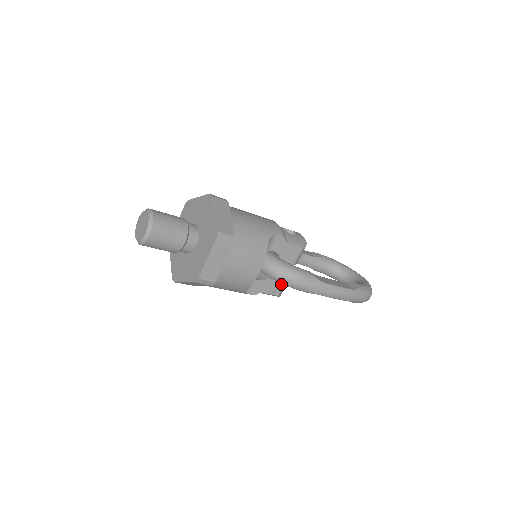
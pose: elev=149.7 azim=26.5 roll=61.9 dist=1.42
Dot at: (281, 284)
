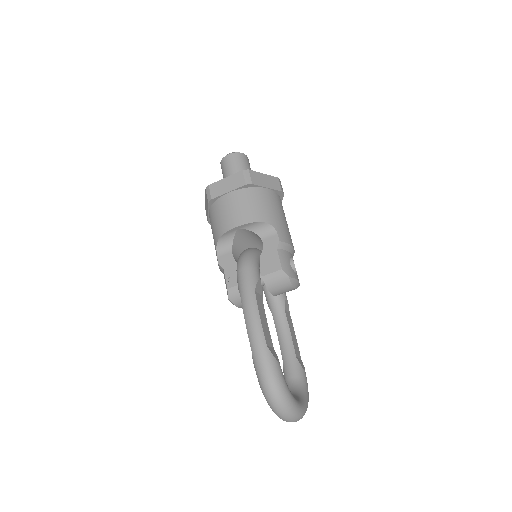
Dot at: occluded
